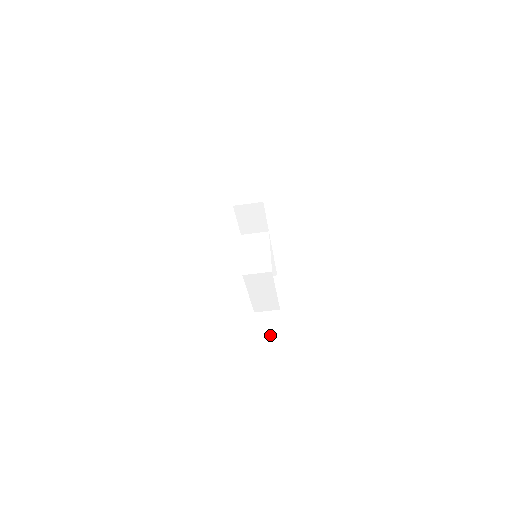
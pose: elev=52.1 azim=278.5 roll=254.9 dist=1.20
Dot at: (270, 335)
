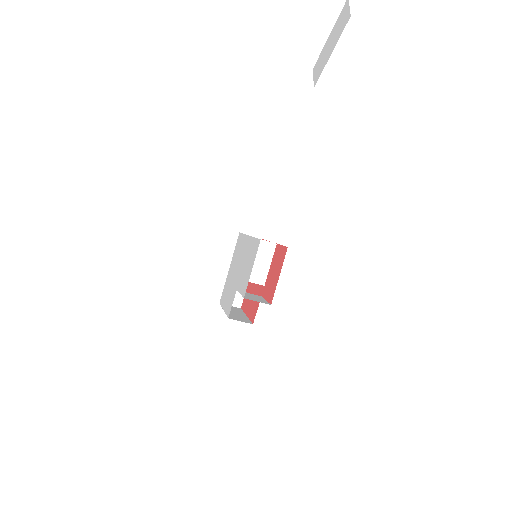
Dot at: occluded
